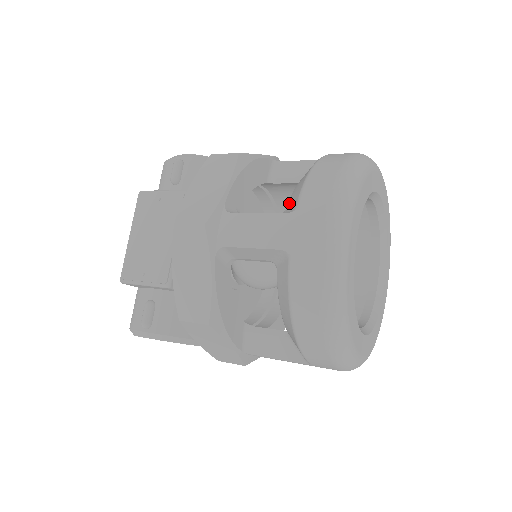
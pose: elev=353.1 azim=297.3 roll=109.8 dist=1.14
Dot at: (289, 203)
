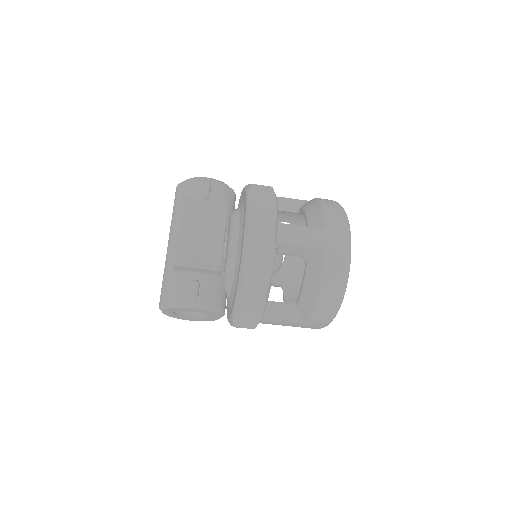
Dot at: (312, 223)
